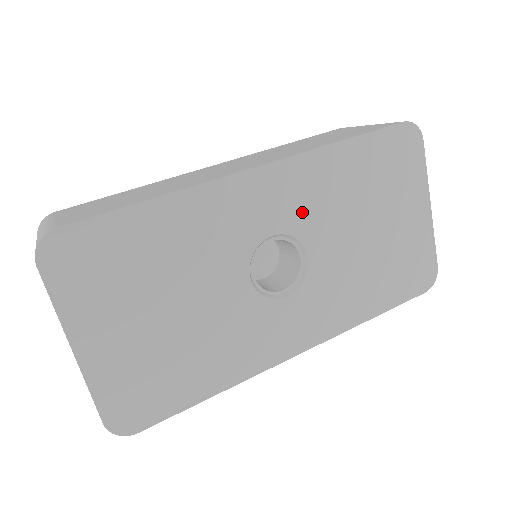
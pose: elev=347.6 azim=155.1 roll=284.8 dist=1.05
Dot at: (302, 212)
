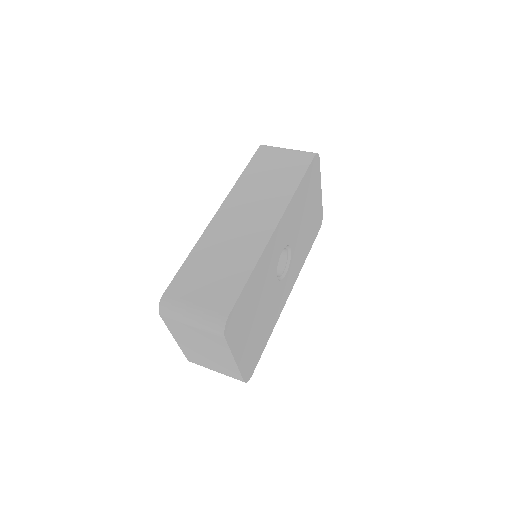
Dot at: (289, 231)
